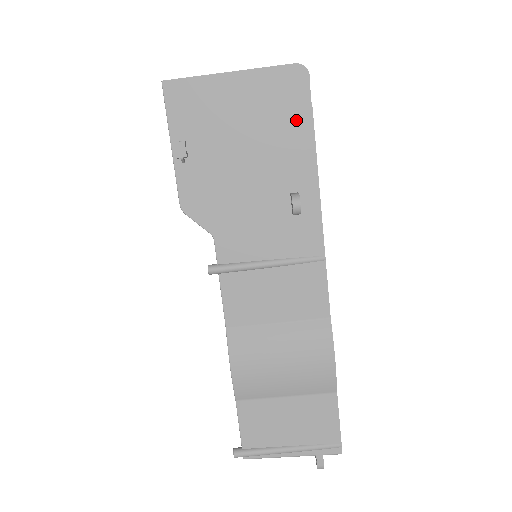
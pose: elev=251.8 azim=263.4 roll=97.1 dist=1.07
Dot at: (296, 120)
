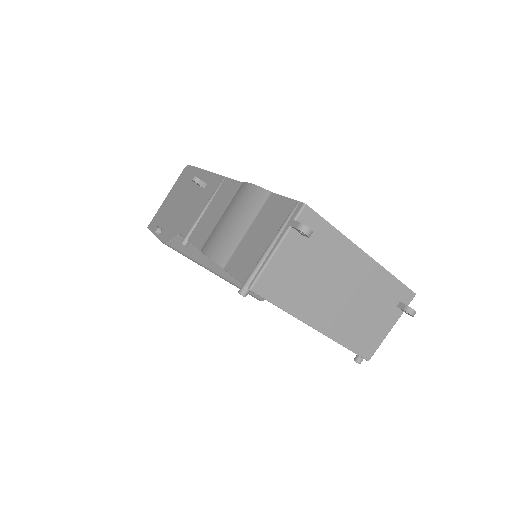
Dot at: (191, 175)
